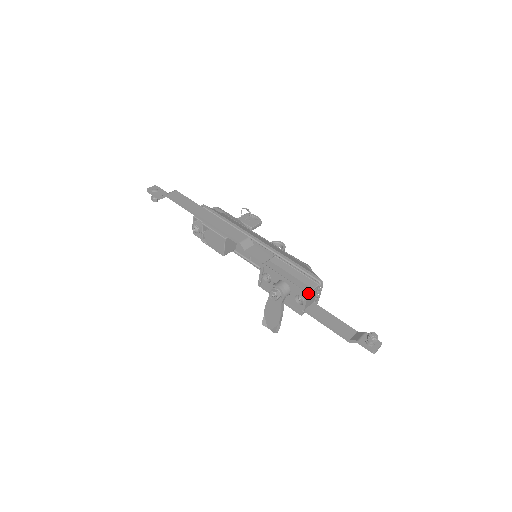
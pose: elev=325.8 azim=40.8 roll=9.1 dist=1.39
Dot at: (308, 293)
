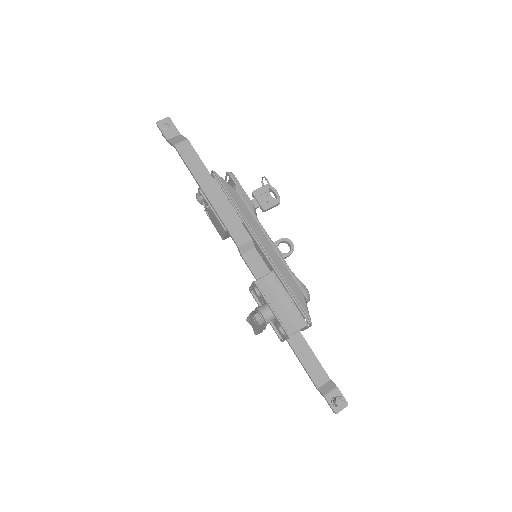
Dot at: (290, 335)
